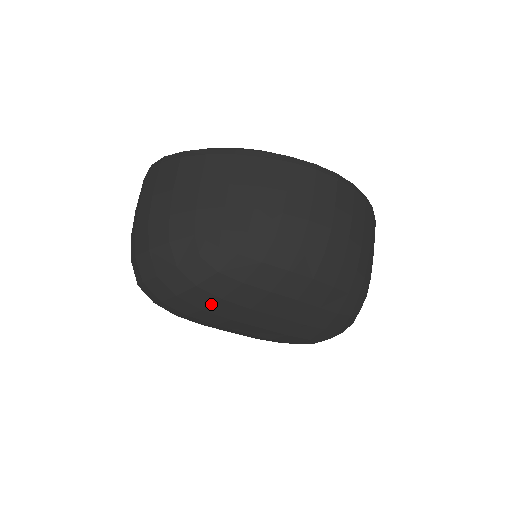
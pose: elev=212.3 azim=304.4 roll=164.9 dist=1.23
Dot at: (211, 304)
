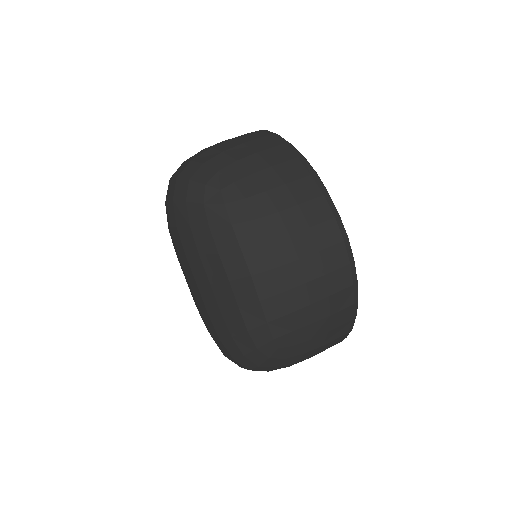
Dot at: (183, 226)
